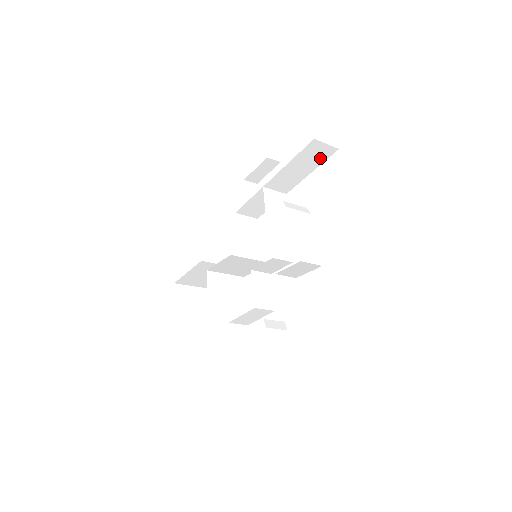
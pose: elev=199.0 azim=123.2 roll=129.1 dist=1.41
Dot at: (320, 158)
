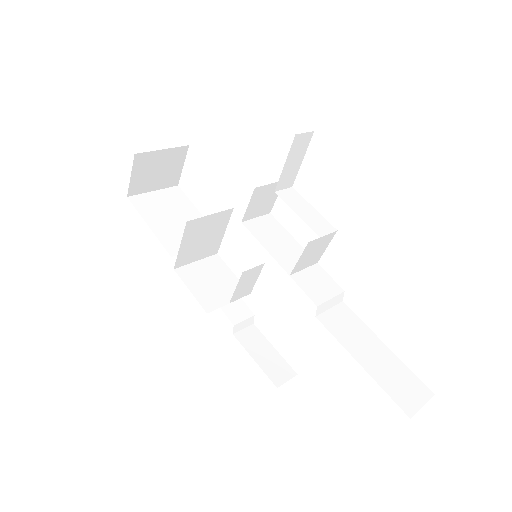
Dot at: occluded
